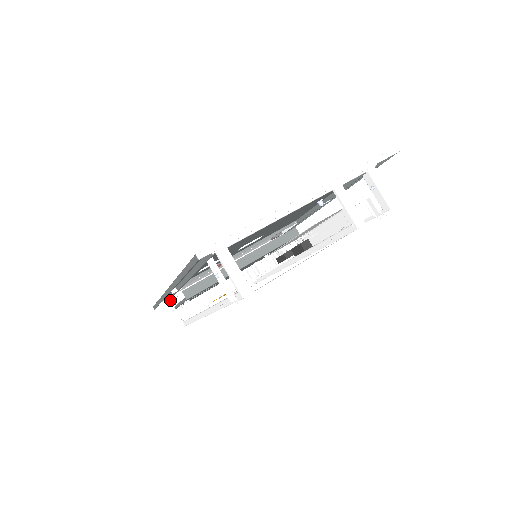
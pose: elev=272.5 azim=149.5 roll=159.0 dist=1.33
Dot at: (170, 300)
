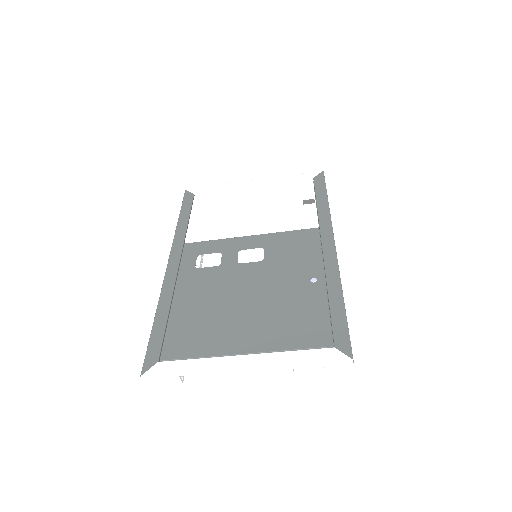
Dot at: occluded
